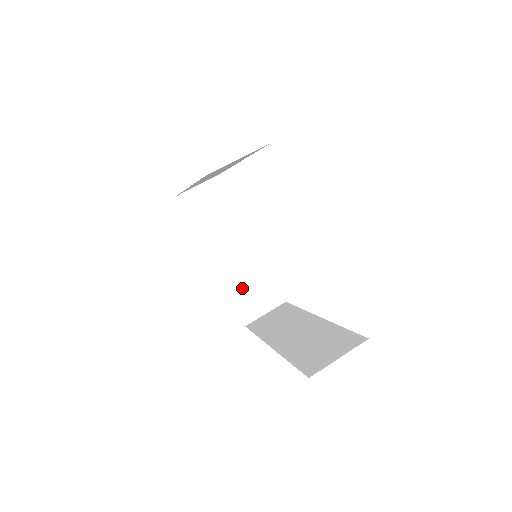
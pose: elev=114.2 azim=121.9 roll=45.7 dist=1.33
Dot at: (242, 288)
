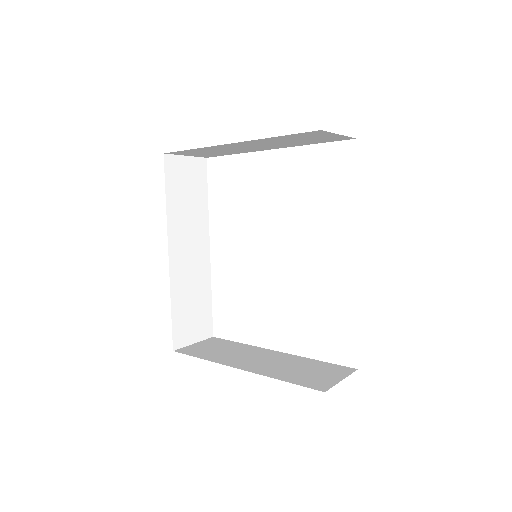
Dot at: (291, 373)
